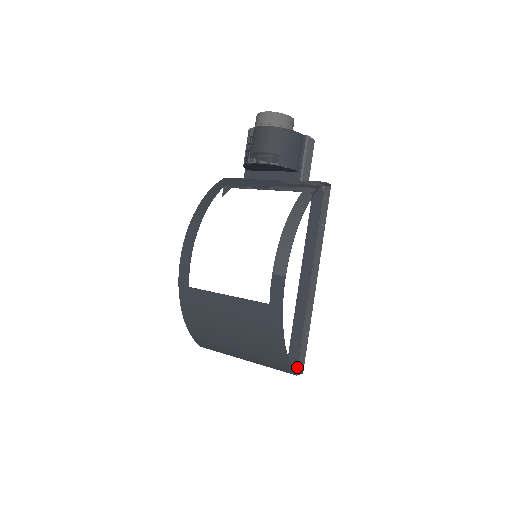
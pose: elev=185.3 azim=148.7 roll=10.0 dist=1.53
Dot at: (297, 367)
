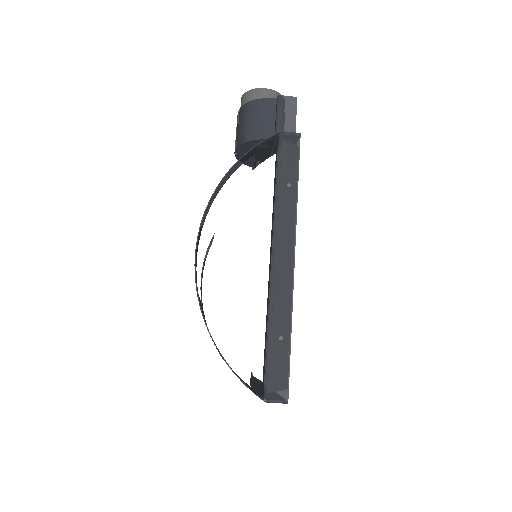
Dot at: (265, 389)
